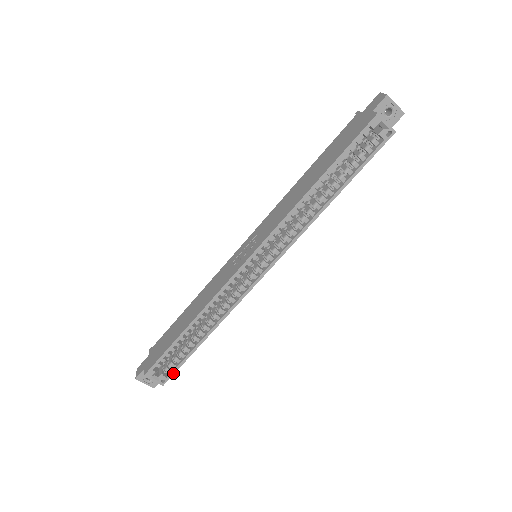
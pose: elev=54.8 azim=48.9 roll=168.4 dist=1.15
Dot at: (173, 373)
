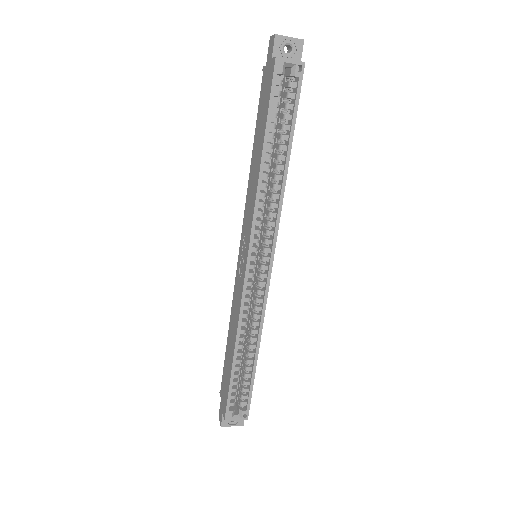
Dot at: (249, 404)
